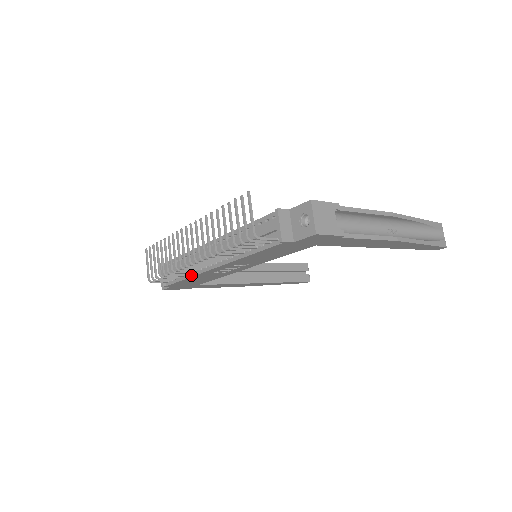
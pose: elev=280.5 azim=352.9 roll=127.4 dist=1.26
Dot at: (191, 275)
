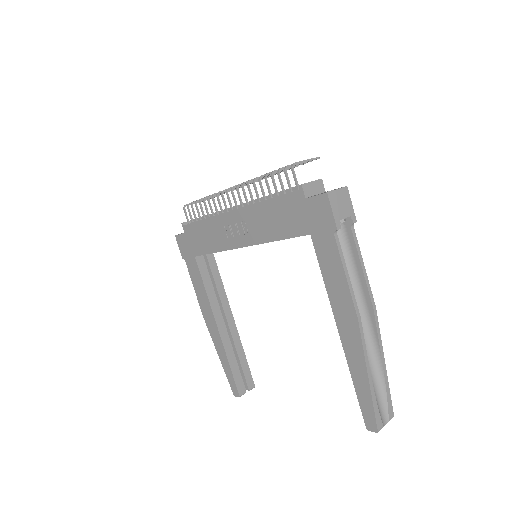
Dot at: (211, 217)
